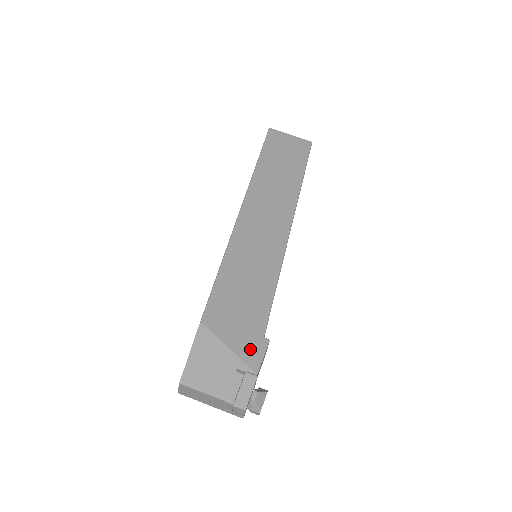
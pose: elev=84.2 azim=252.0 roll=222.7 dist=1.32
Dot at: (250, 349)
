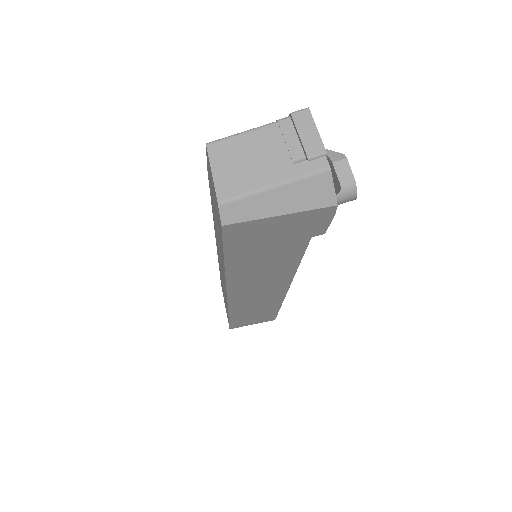
Dot at: occluded
